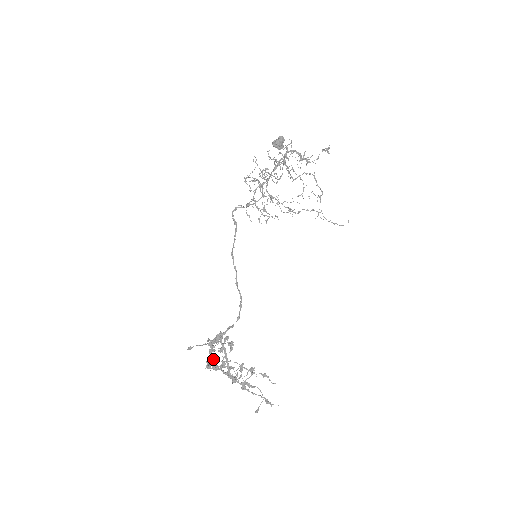
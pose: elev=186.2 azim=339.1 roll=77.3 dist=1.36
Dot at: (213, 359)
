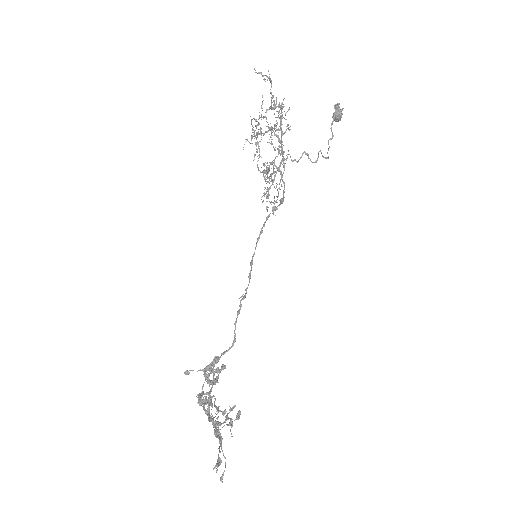
Dot at: (203, 391)
